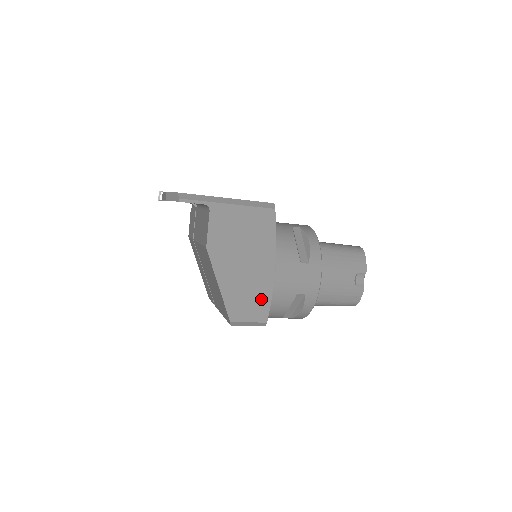
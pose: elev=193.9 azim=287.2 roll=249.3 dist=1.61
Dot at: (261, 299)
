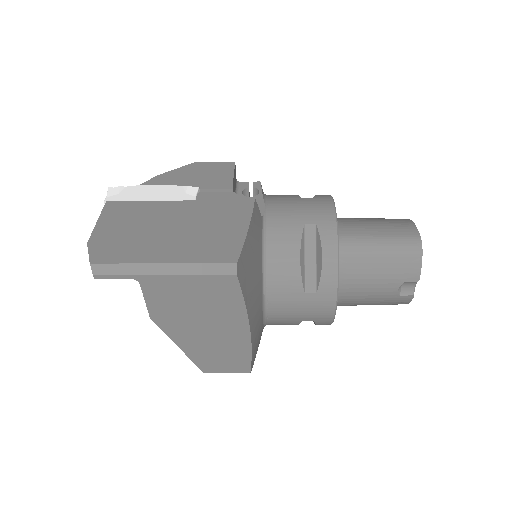
Dot at: (238, 356)
